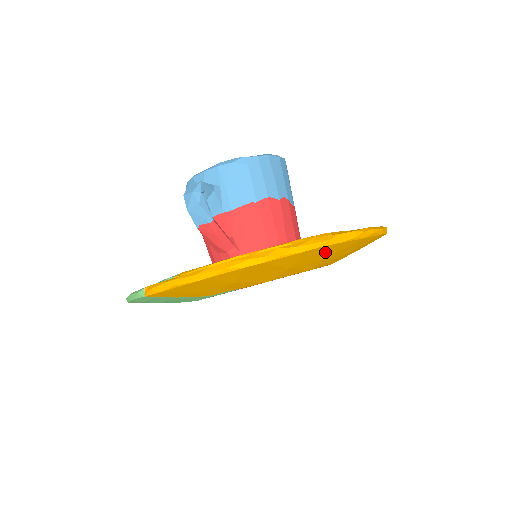
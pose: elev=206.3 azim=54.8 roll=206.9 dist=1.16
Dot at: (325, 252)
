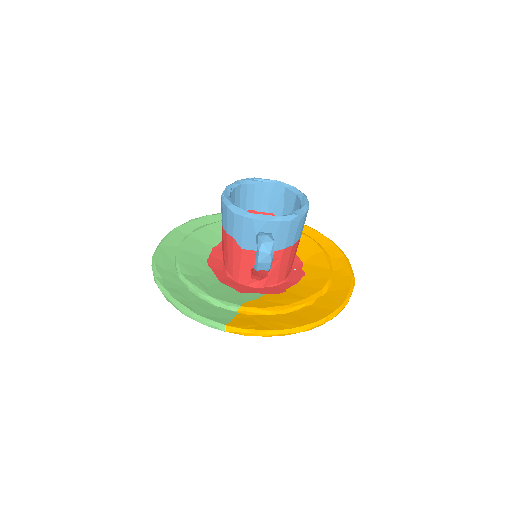
Dot at: occluded
